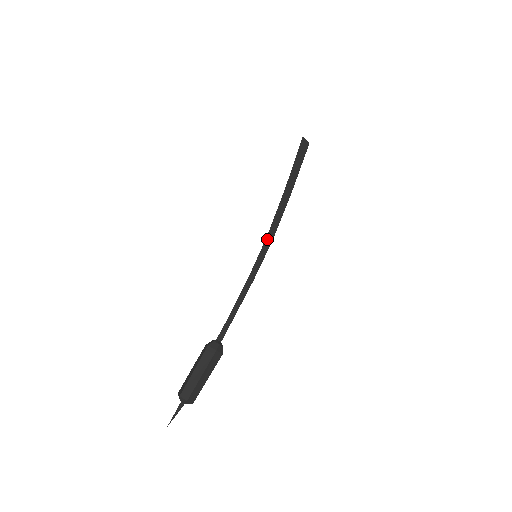
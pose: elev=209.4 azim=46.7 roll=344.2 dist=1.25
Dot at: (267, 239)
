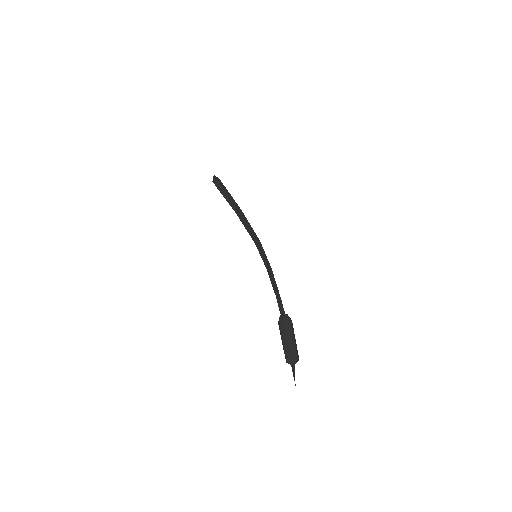
Dot at: (258, 241)
